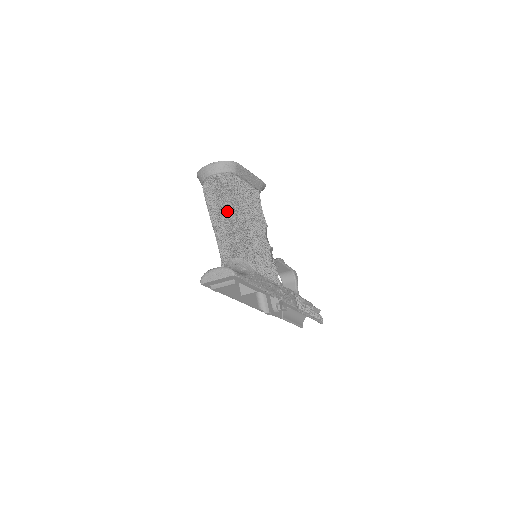
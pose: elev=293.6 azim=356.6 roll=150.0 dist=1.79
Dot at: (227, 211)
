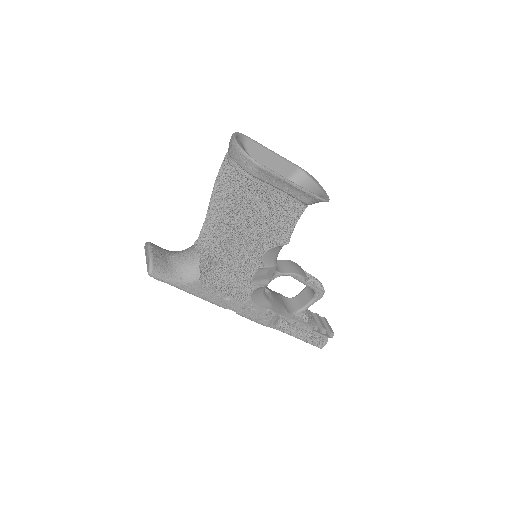
Dot at: (216, 206)
